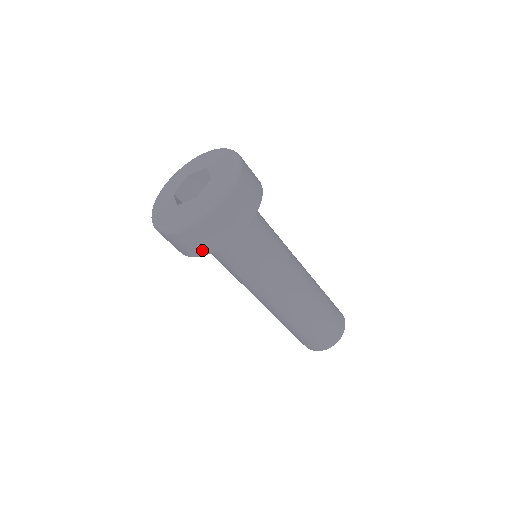
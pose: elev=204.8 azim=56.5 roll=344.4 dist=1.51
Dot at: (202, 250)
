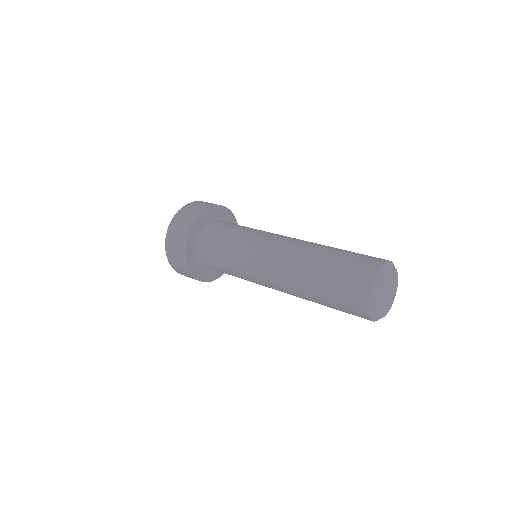
Dot at: (182, 241)
